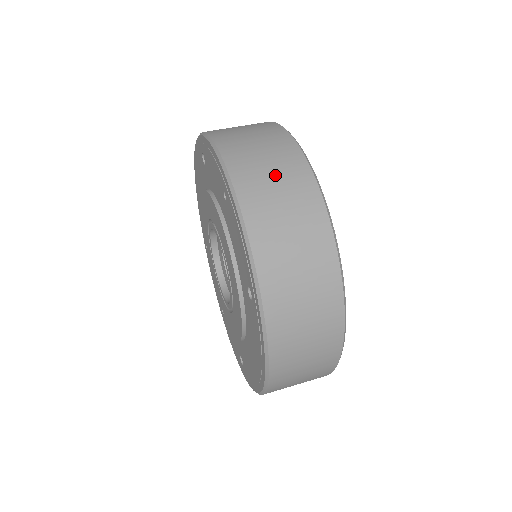
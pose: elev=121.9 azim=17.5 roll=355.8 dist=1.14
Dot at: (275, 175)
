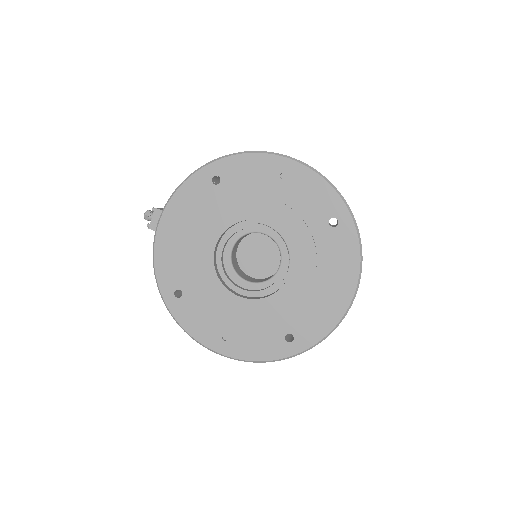
Dot at: occluded
